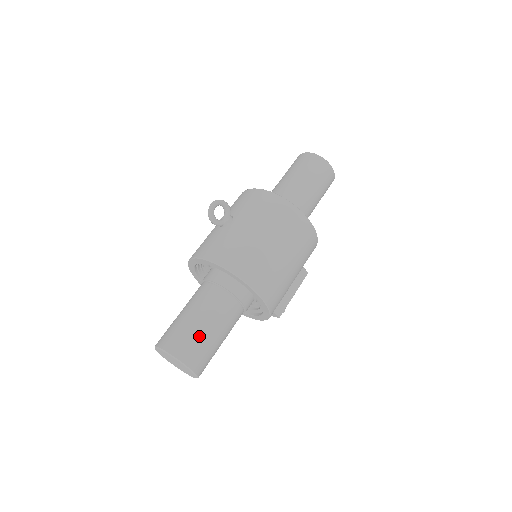
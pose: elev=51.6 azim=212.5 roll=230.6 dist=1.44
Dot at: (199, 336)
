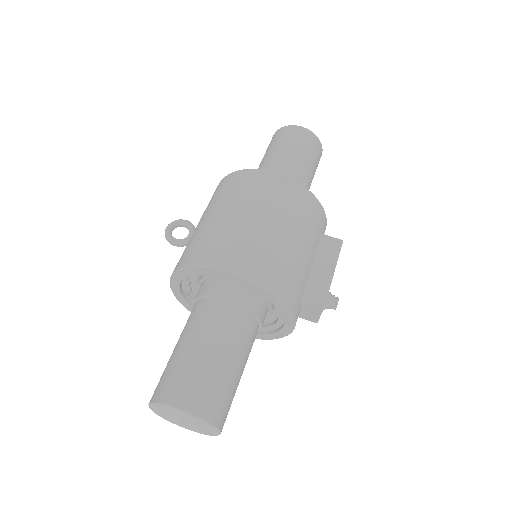
Dot at: (182, 363)
